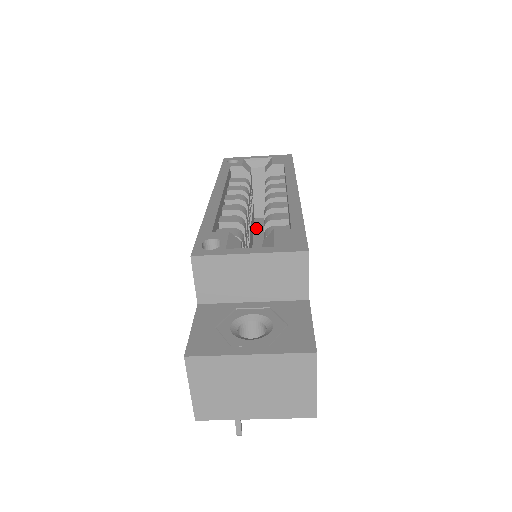
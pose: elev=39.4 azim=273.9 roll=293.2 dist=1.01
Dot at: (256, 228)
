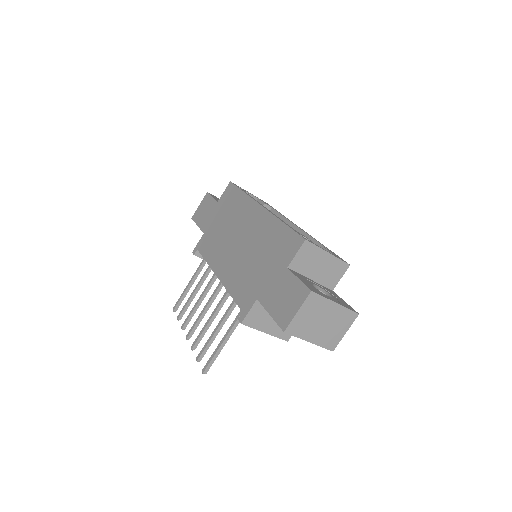
Dot at: occluded
